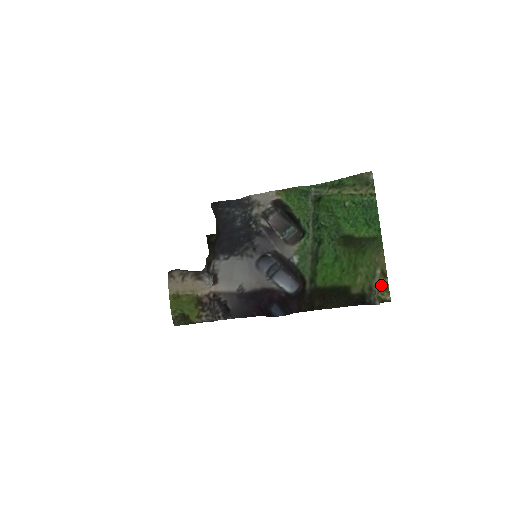
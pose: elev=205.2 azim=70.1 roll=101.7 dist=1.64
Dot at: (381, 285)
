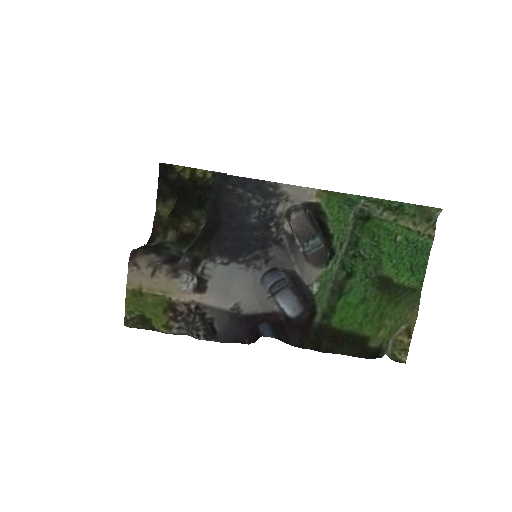
Dot at: (402, 344)
